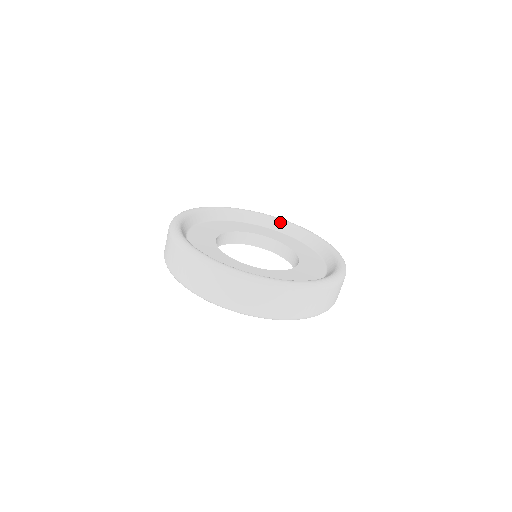
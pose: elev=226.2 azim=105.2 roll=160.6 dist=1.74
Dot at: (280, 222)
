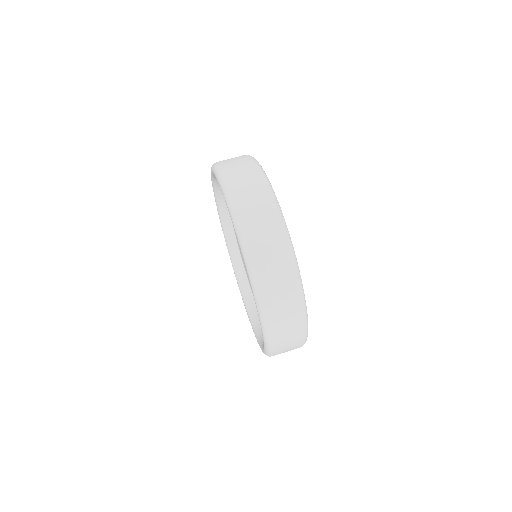
Dot at: occluded
